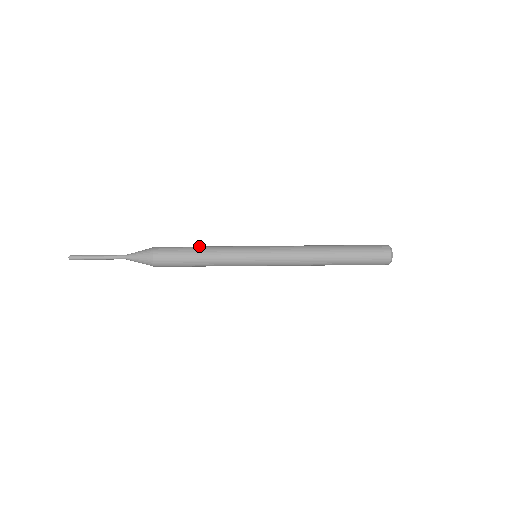
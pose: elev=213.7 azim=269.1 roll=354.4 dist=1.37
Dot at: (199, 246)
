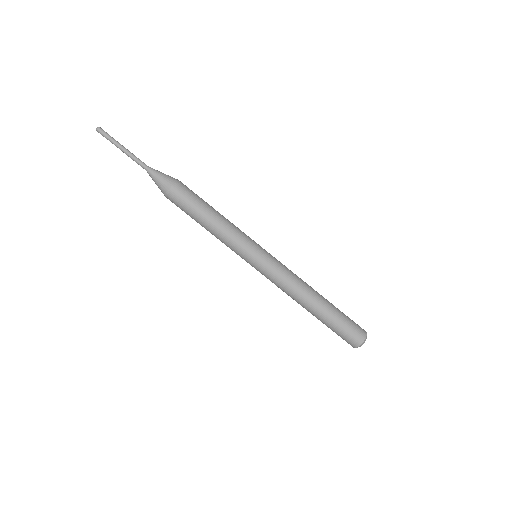
Dot at: occluded
